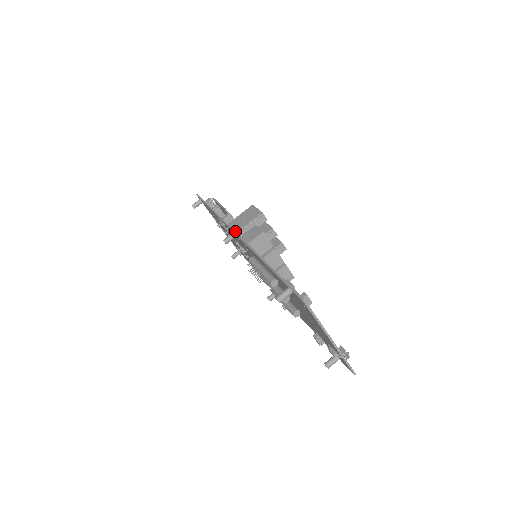
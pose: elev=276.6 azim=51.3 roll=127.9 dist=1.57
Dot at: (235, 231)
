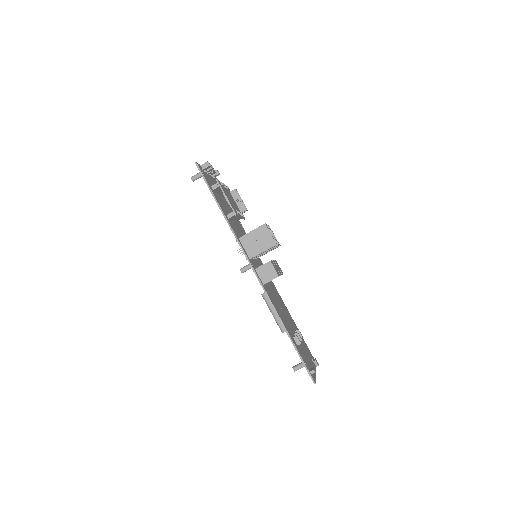
Dot at: (253, 269)
